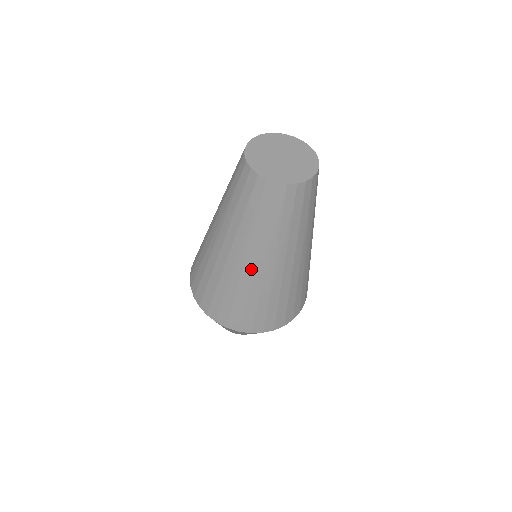
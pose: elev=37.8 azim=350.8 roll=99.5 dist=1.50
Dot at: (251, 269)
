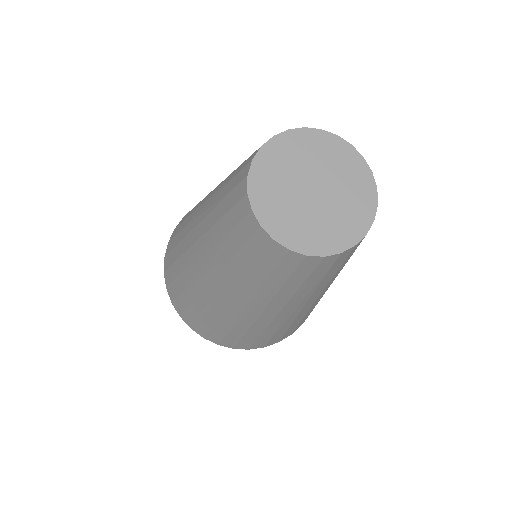
Dot at: (253, 316)
